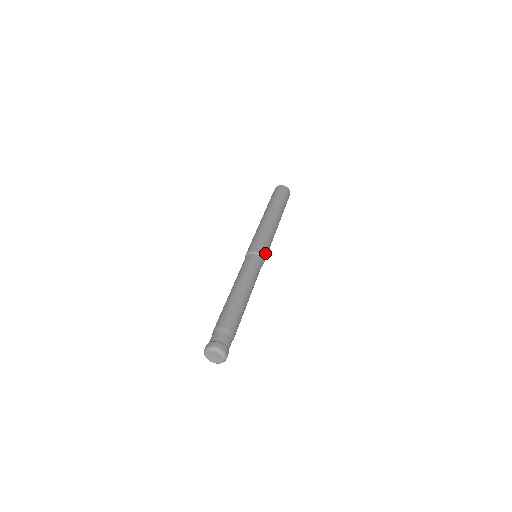
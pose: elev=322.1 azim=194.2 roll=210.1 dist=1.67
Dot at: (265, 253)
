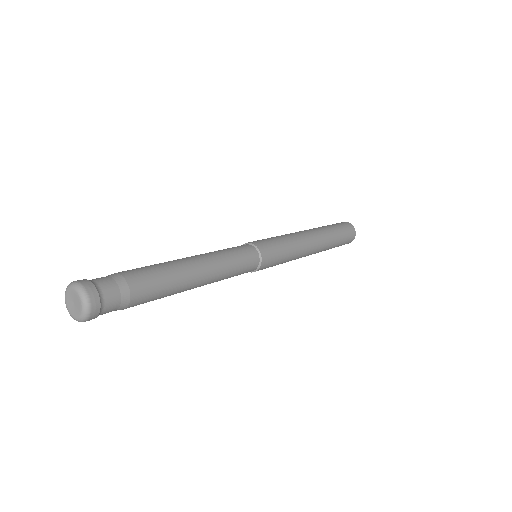
Dot at: (268, 263)
